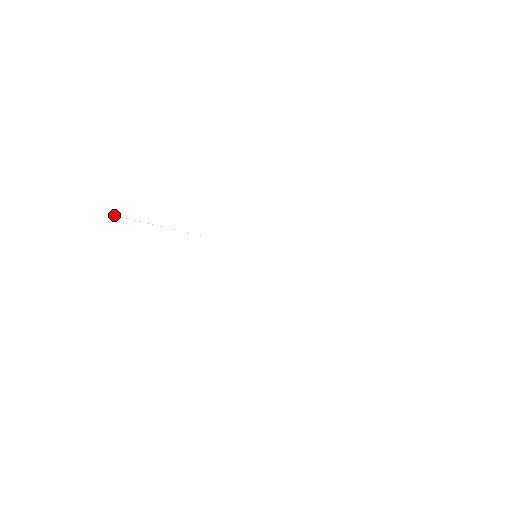
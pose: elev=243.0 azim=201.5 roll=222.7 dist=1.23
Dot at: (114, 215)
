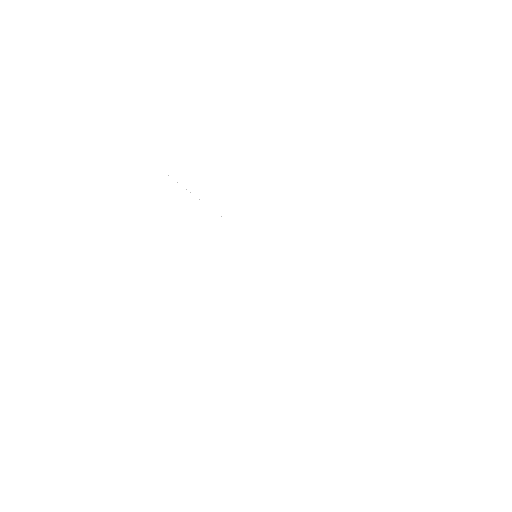
Dot at: occluded
